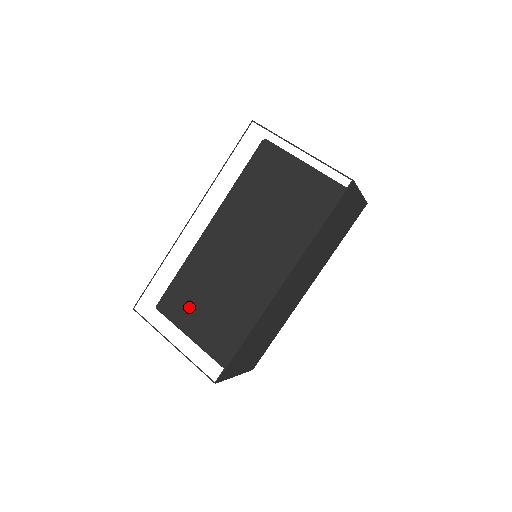
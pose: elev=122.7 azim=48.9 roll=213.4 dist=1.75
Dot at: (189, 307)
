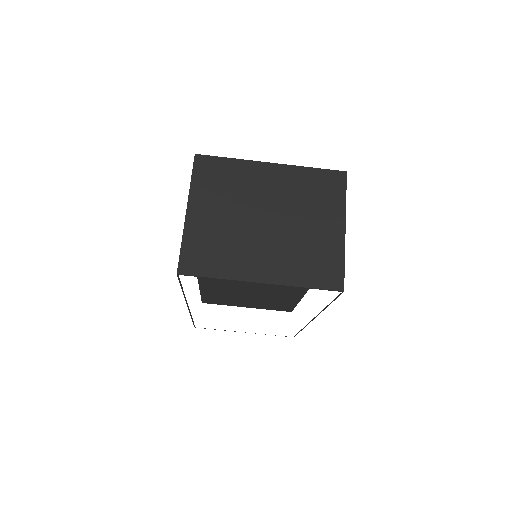
Dot at: occluded
